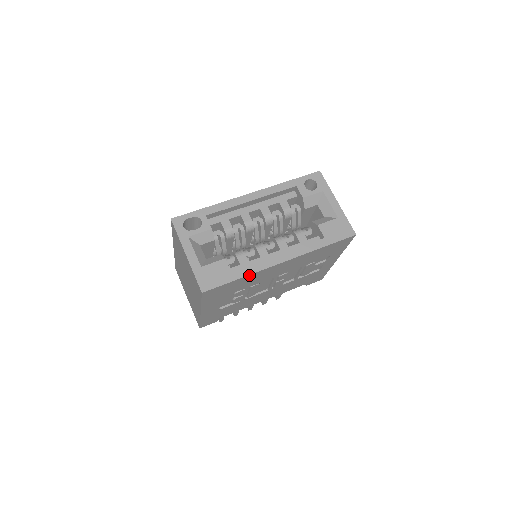
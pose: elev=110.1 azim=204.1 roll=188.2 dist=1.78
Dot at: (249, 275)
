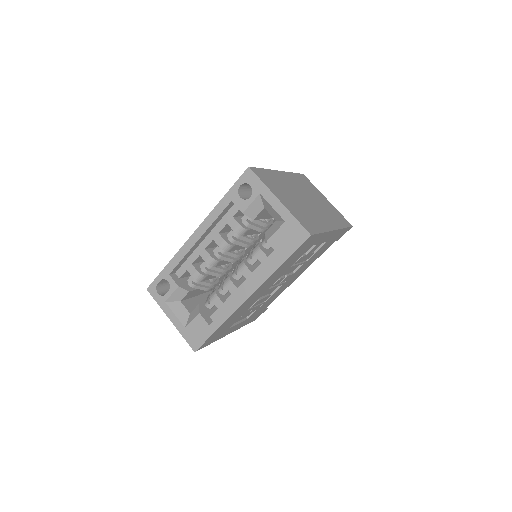
Dot at: (224, 322)
